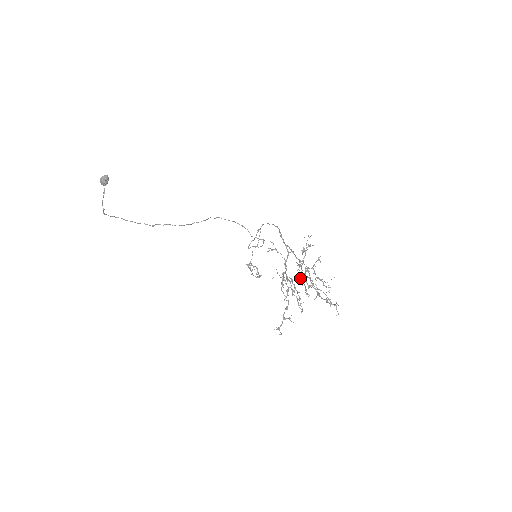
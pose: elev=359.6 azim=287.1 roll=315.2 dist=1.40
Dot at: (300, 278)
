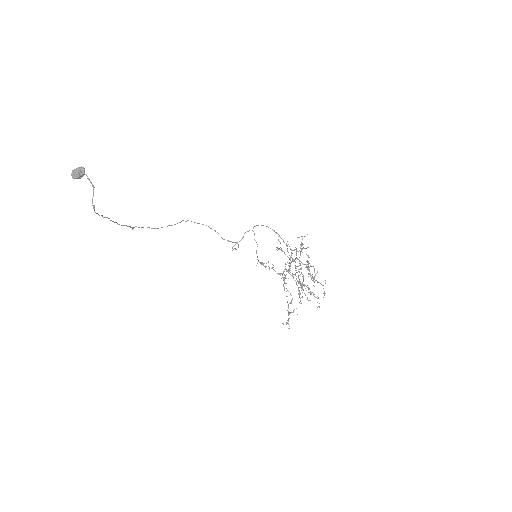
Dot at: occluded
